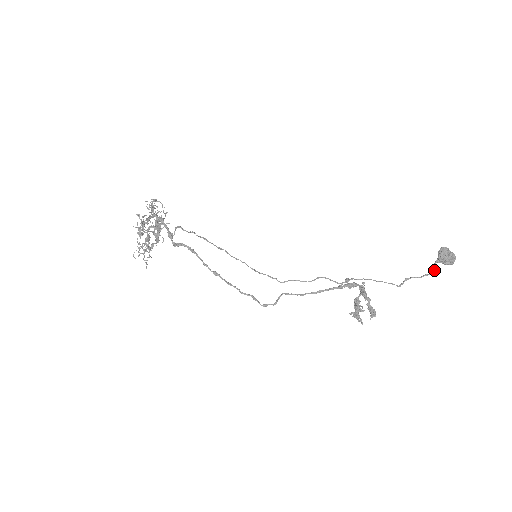
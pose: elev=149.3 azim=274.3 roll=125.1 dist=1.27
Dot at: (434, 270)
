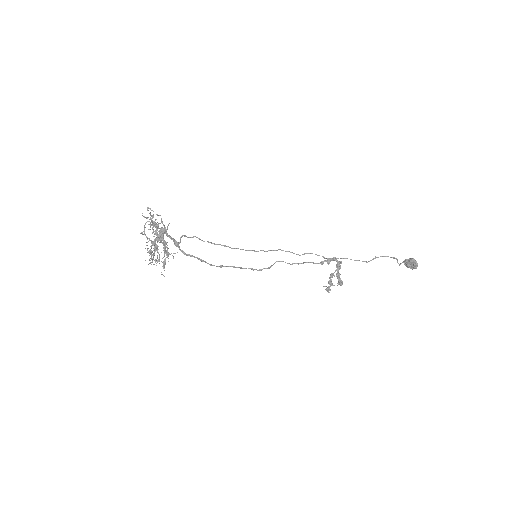
Dot at: occluded
